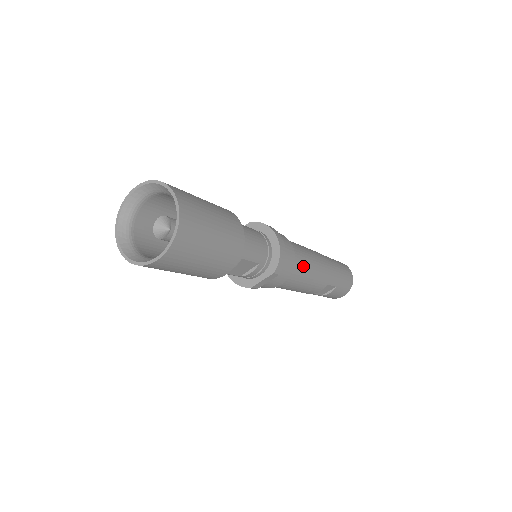
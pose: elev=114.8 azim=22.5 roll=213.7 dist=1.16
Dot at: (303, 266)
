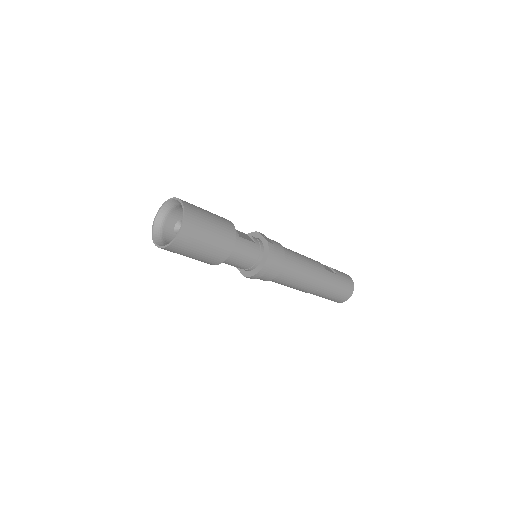
Dot at: (283, 282)
